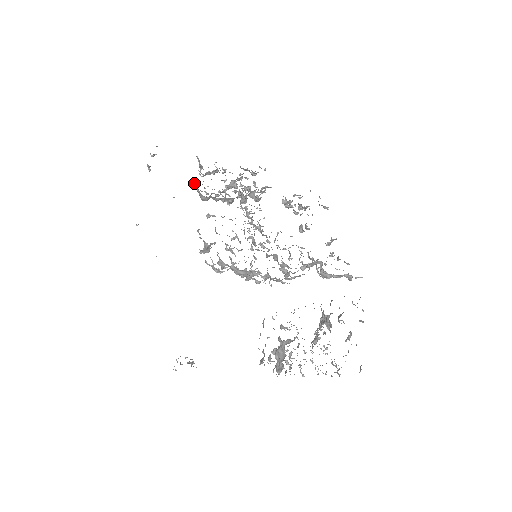
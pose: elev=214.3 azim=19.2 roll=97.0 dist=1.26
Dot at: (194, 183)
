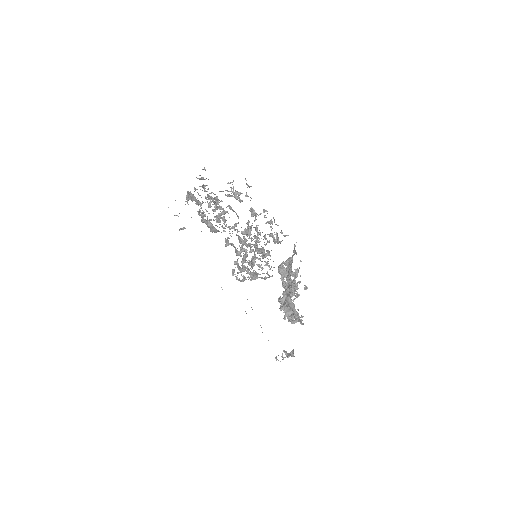
Dot at: (205, 221)
